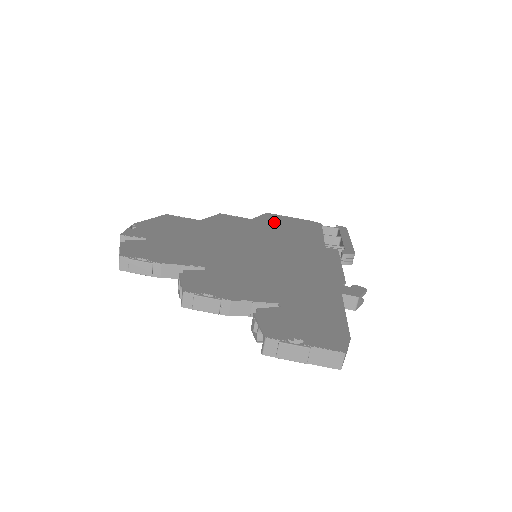
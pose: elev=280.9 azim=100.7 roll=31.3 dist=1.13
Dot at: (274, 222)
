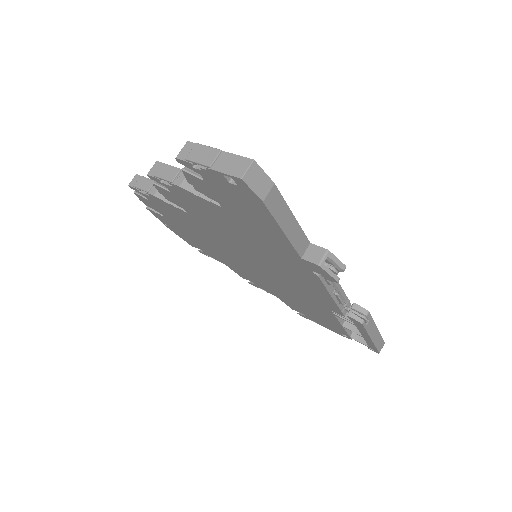
Dot at: occluded
